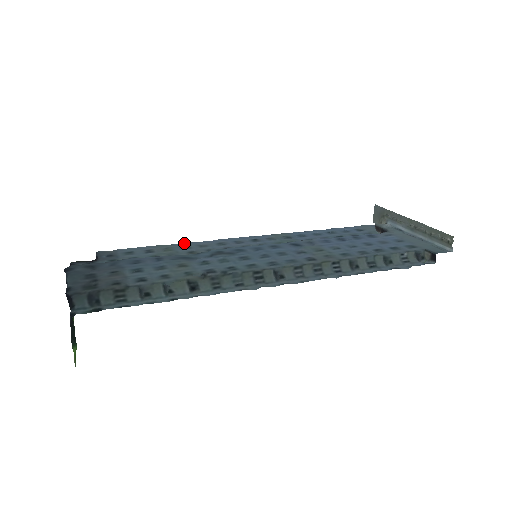
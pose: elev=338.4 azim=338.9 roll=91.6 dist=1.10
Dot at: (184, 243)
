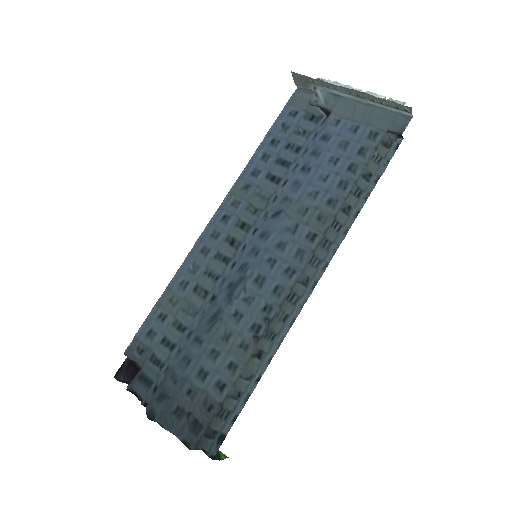
Dot at: (174, 277)
